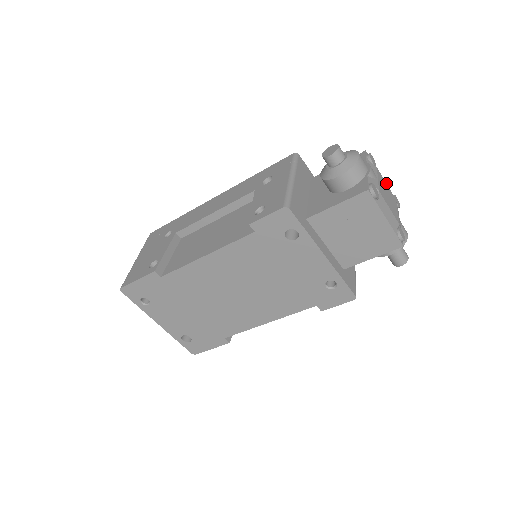
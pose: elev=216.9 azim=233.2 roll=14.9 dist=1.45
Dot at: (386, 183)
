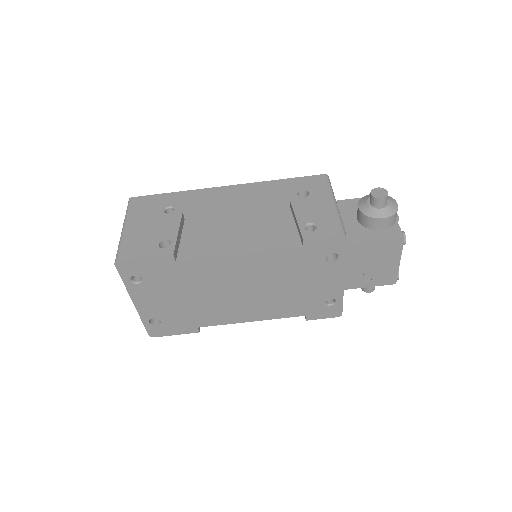
Dot at: occluded
